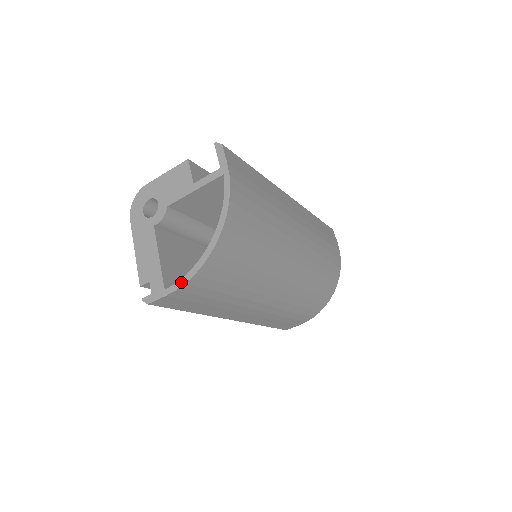
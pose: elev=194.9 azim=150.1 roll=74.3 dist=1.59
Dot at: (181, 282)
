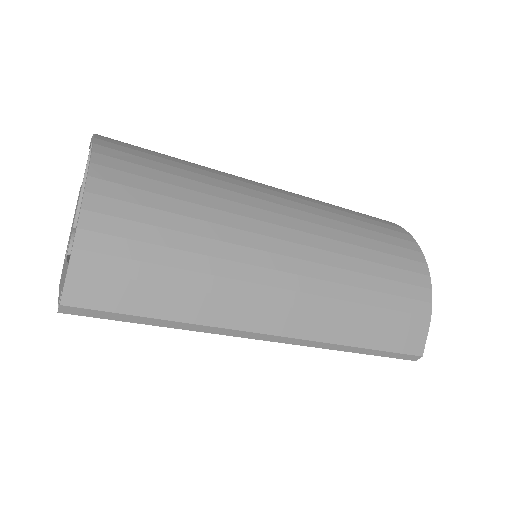
Dot at: occluded
